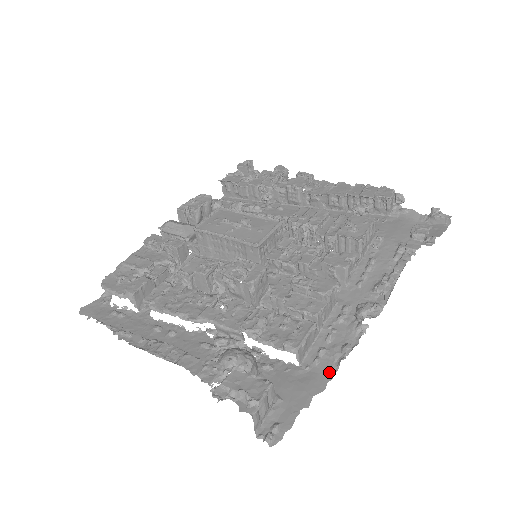
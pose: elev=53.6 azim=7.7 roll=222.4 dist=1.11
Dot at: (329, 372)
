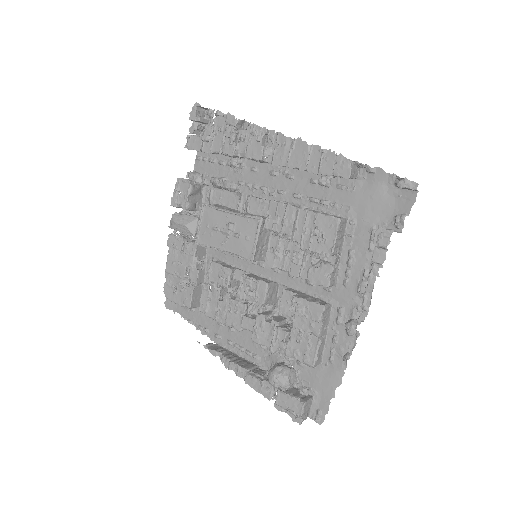
Dot at: (341, 369)
